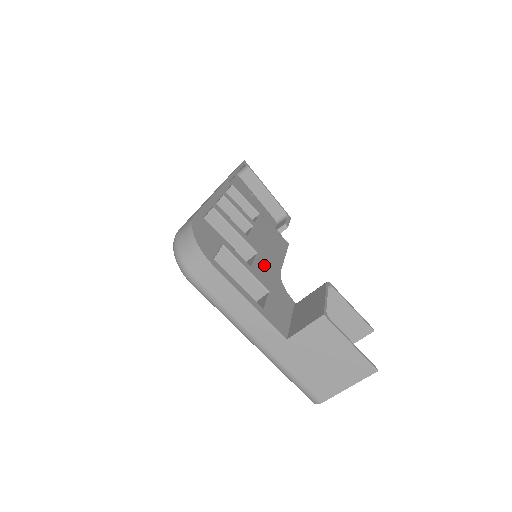
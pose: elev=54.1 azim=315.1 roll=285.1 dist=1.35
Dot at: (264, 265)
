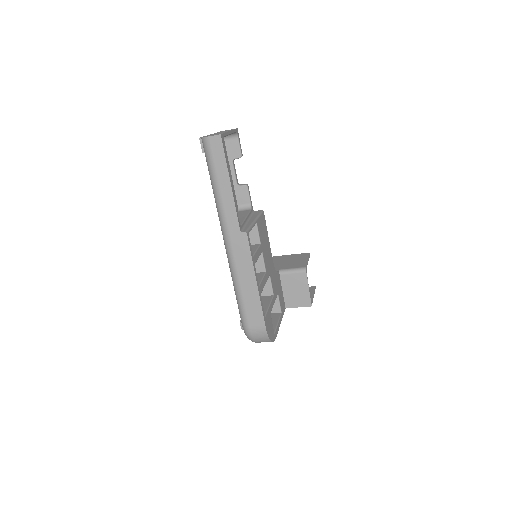
Dot at: (272, 278)
